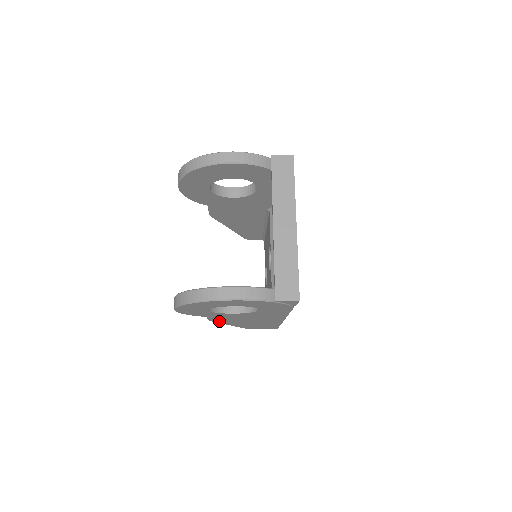
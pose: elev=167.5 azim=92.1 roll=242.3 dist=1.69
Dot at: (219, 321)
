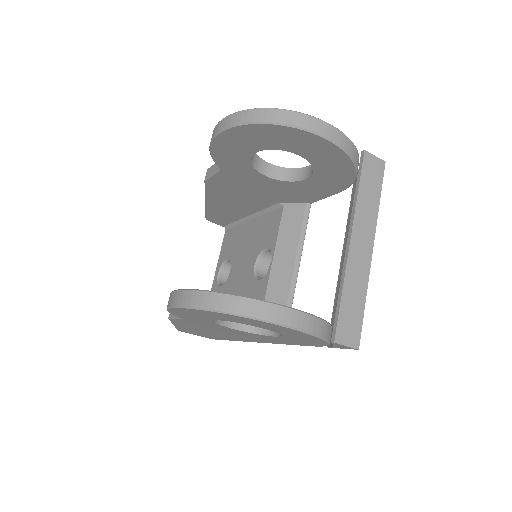
Dot at: (178, 322)
